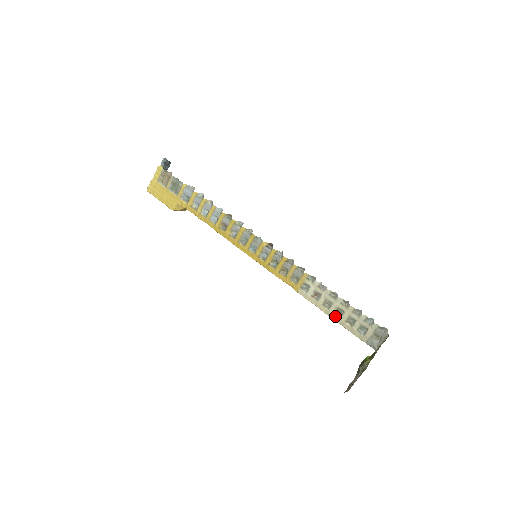
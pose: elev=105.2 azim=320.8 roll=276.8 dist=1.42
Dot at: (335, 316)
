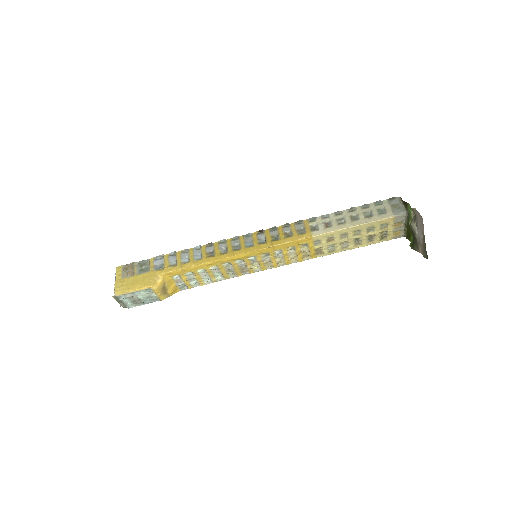
Dot at: (355, 222)
